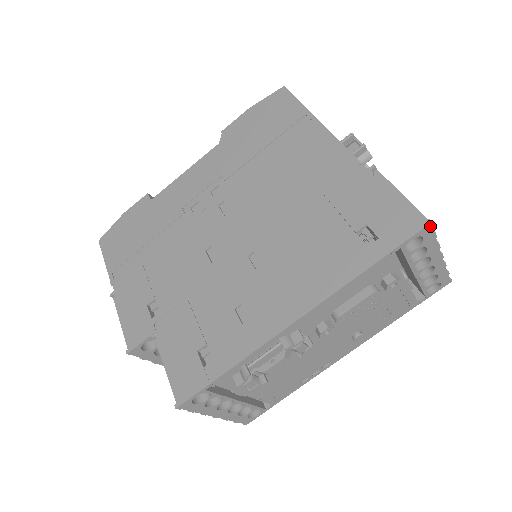
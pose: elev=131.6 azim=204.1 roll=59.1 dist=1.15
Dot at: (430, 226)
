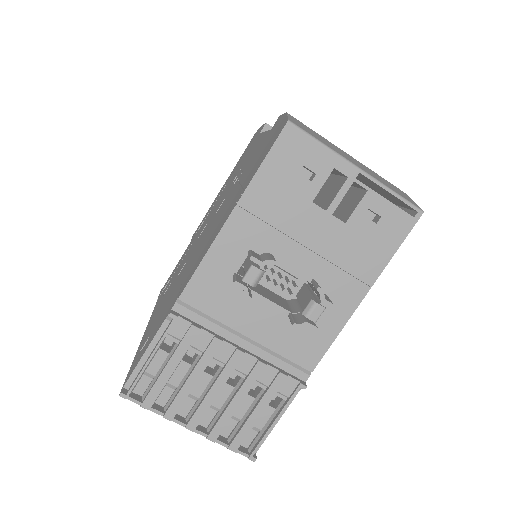
Dot at: (124, 396)
